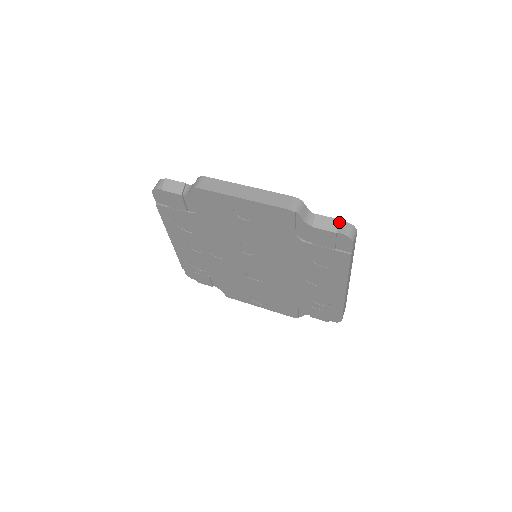
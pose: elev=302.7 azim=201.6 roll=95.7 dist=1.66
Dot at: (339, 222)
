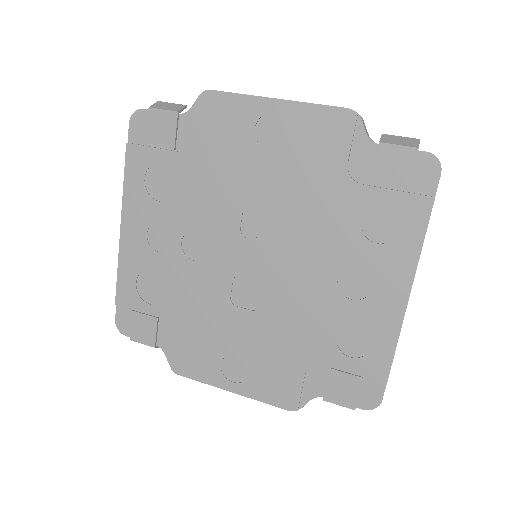
Dot at: (419, 140)
